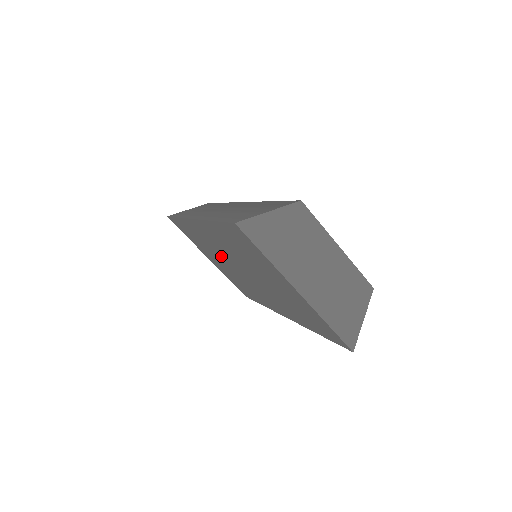
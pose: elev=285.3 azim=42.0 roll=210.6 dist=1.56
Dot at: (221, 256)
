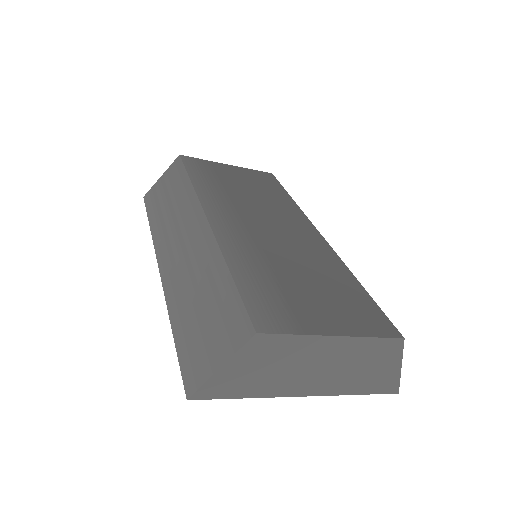
Dot at: occluded
